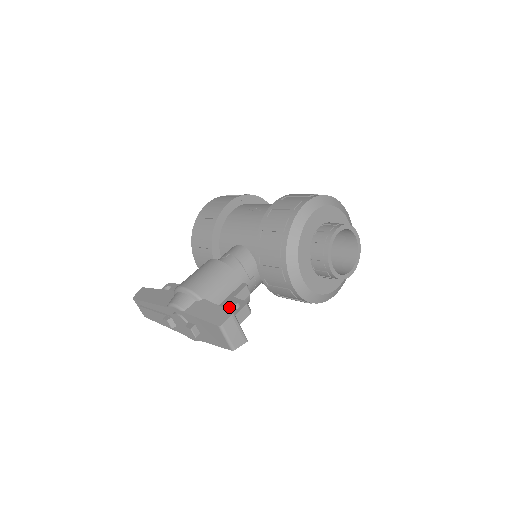
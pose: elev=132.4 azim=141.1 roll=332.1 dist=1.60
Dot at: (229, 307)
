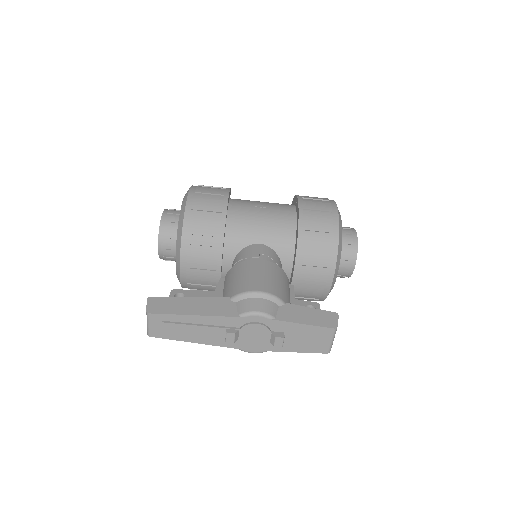
Dot at: occluded
